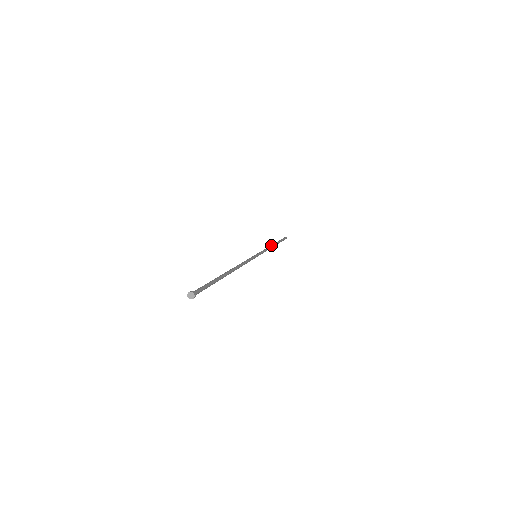
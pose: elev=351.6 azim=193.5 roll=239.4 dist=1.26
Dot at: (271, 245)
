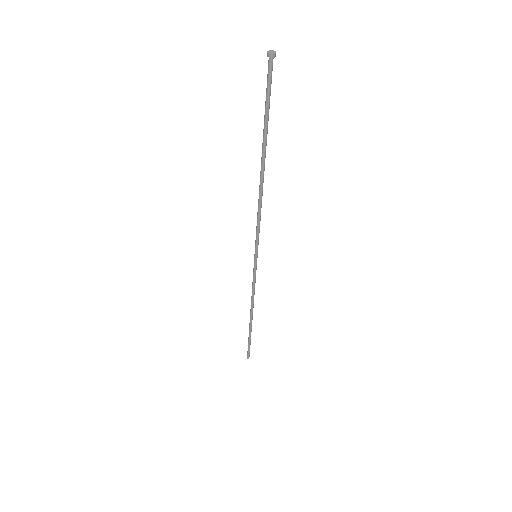
Dot at: (253, 306)
